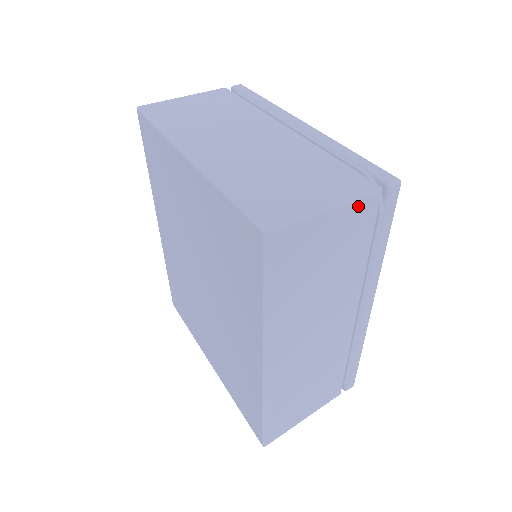
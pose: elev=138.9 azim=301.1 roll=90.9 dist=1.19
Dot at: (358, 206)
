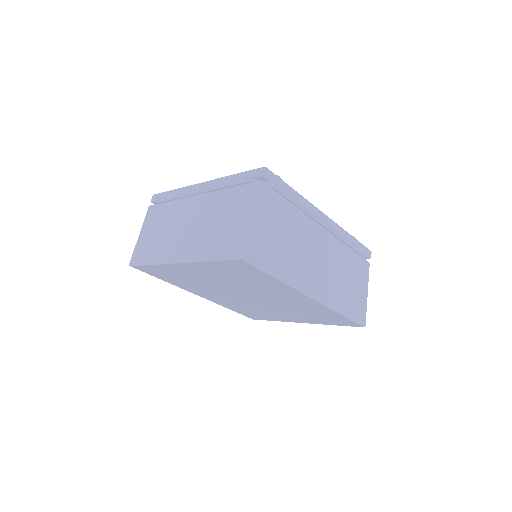
Dot at: (262, 200)
